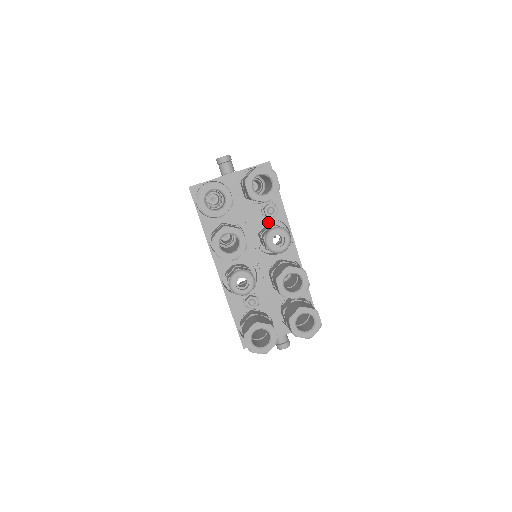
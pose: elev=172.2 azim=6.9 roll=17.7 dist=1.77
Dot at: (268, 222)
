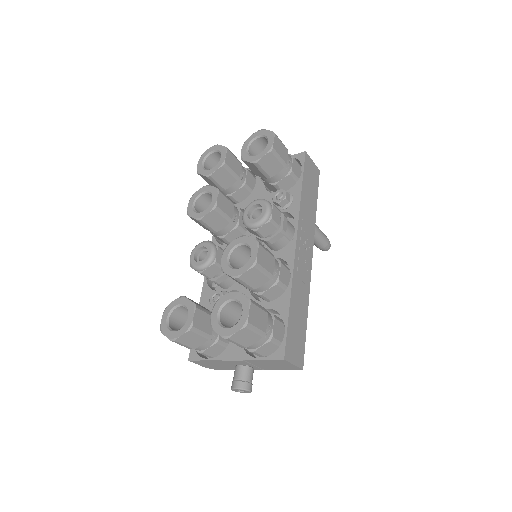
Dot at: occluded
